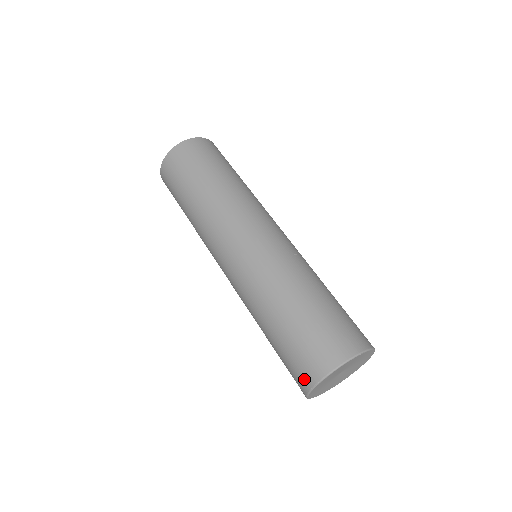
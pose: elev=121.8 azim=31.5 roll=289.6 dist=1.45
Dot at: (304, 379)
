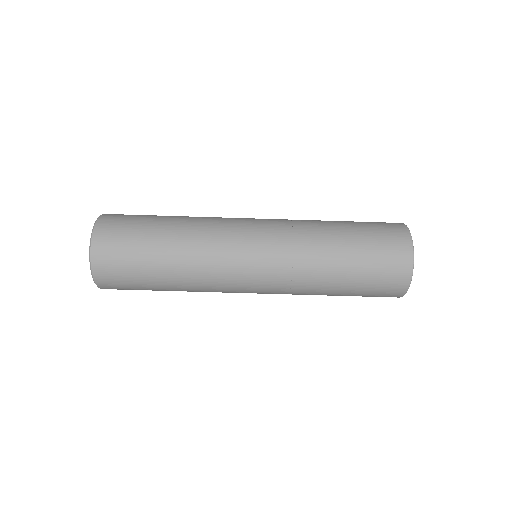
Dot at: (400, 278)
